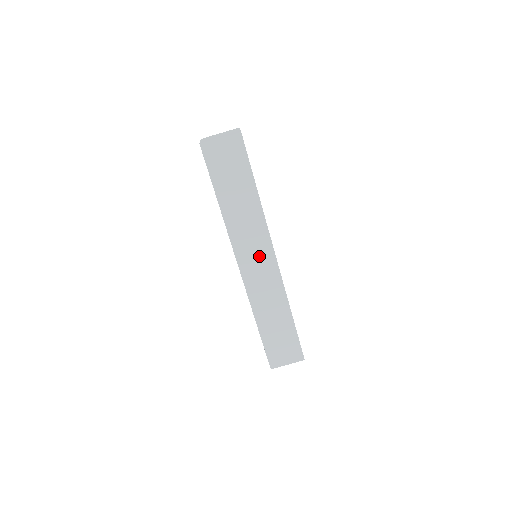
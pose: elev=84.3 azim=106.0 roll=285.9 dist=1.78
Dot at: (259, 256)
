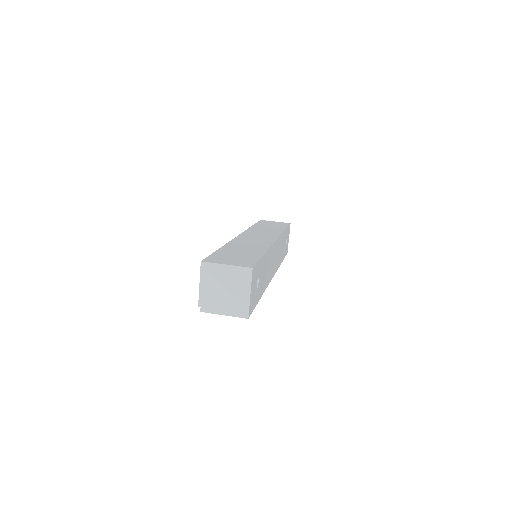
Dot at: occluded
